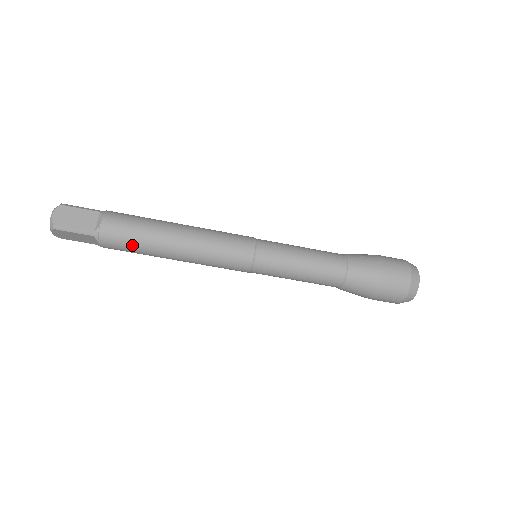
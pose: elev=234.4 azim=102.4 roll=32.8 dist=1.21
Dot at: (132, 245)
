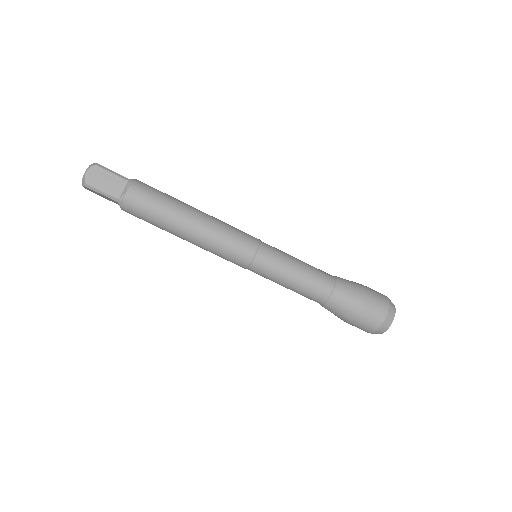
Dot at: (149, 219)
